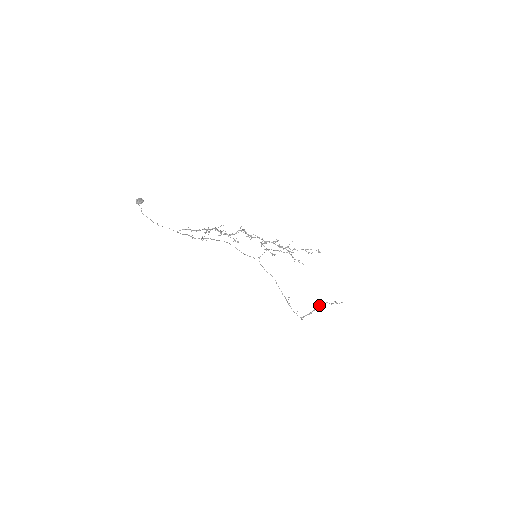
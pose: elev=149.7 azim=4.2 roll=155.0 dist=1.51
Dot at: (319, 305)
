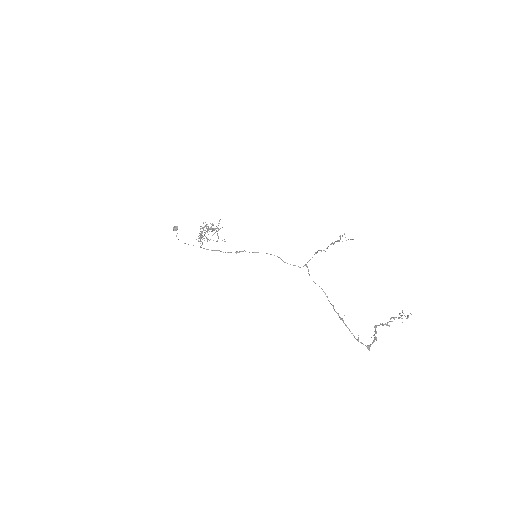
Dot at: occluded
